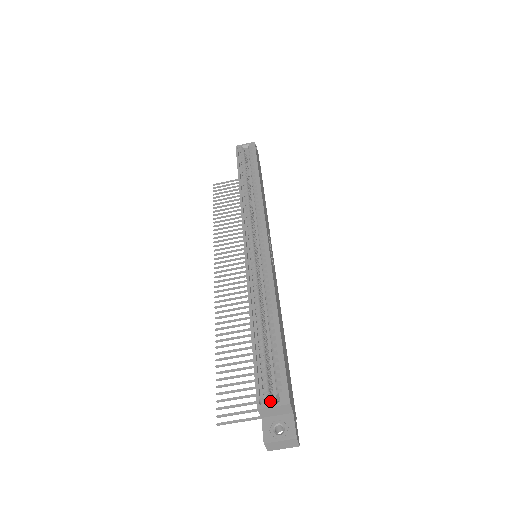
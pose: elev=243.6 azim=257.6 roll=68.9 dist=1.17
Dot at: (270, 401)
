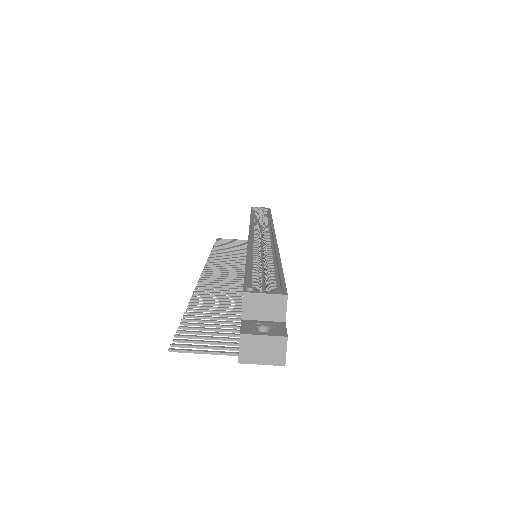
Dot at: (260, 295)
